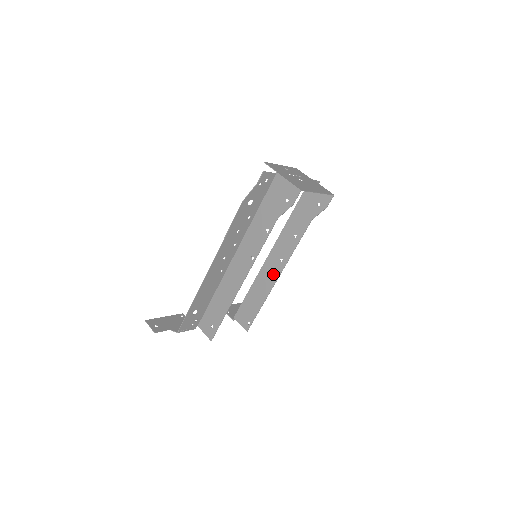
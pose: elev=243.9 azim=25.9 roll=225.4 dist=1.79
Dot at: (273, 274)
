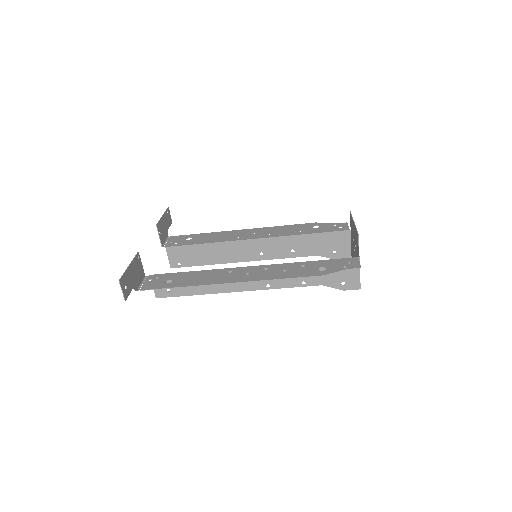
Dot at: (243, 255)
